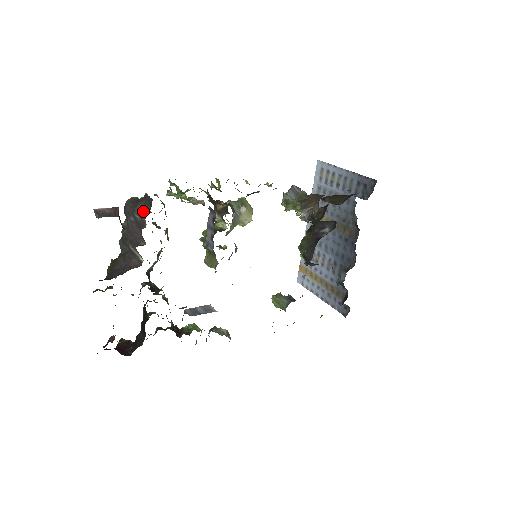
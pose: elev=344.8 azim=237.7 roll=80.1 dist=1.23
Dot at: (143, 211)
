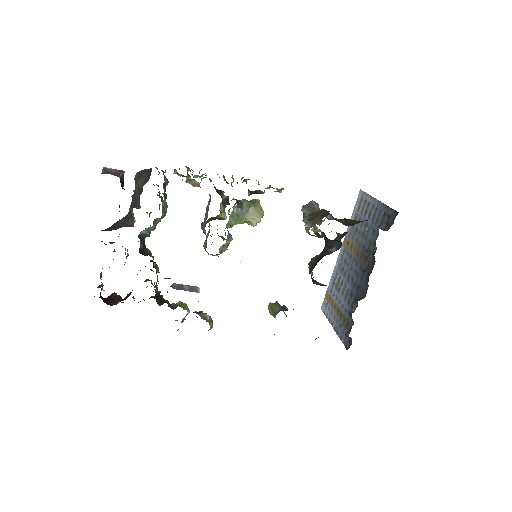
Dot at: (145, 179)
